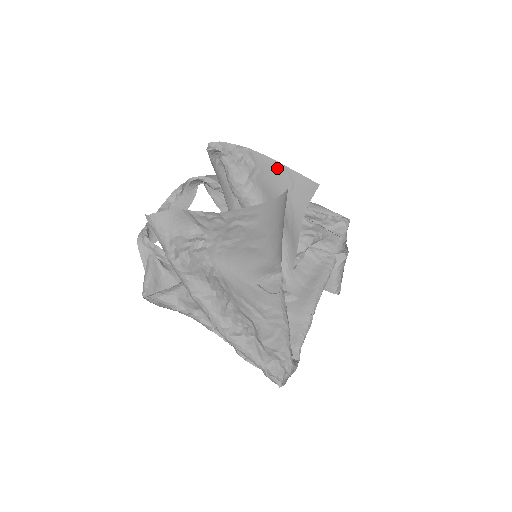
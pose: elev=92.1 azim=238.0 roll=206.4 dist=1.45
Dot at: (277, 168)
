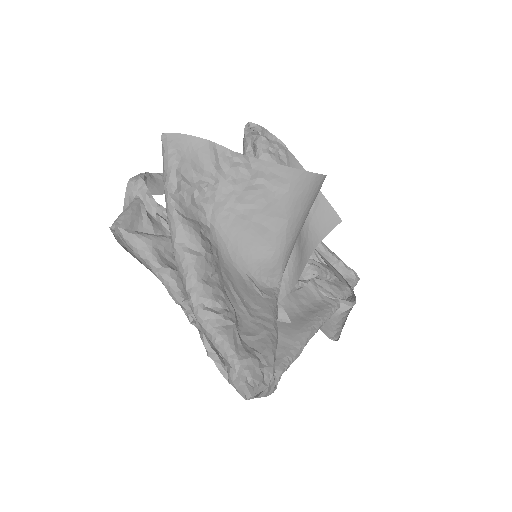
Dot at: occluded
